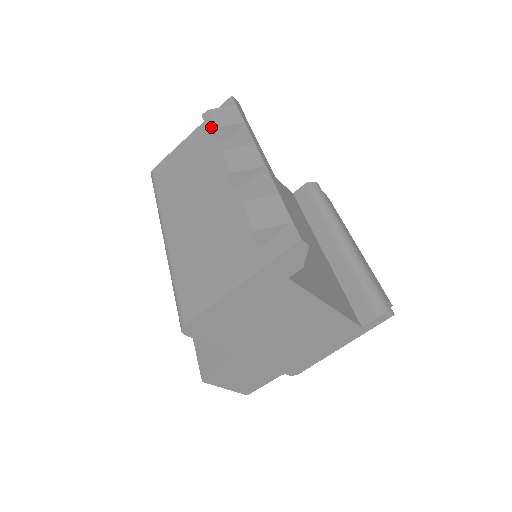
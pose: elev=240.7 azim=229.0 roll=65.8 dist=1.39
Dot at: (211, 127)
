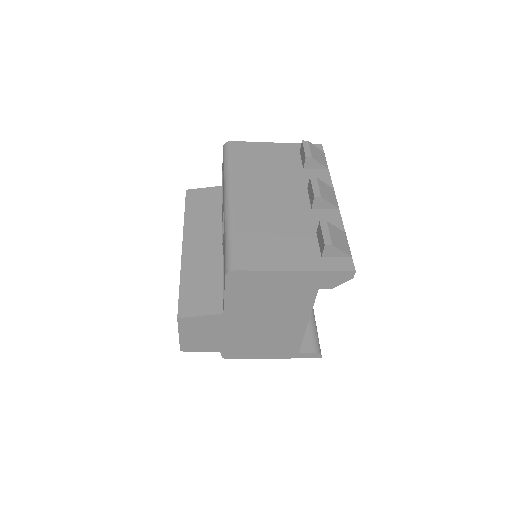
Dot at: (309, 154)
